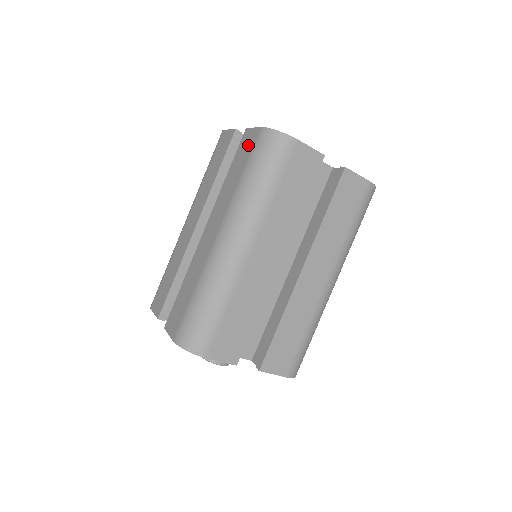
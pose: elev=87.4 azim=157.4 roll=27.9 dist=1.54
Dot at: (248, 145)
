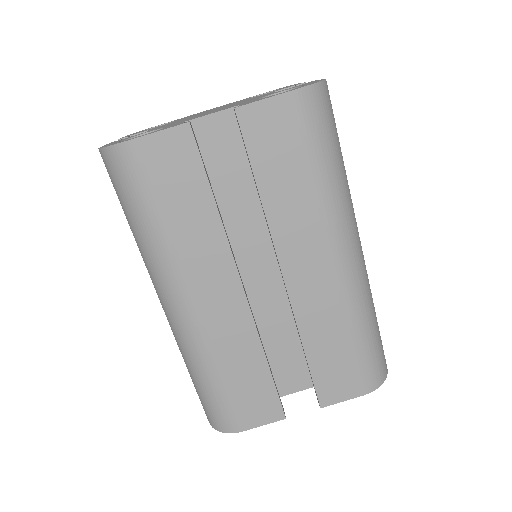
Dot at: occluded
